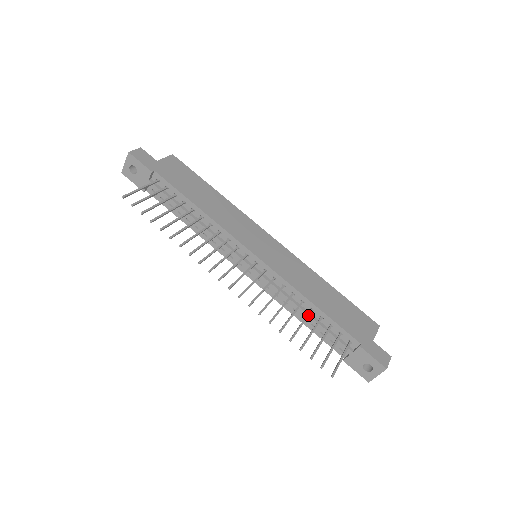
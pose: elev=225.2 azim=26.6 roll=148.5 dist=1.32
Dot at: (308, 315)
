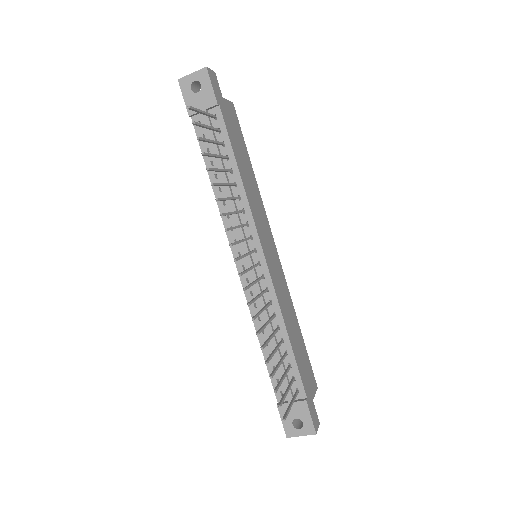
Dot at: (280, 344)
